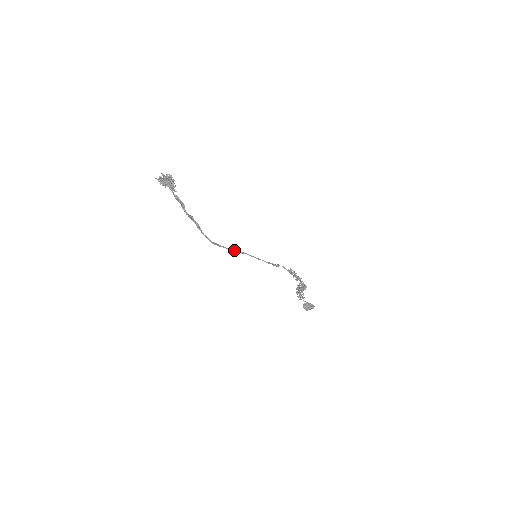
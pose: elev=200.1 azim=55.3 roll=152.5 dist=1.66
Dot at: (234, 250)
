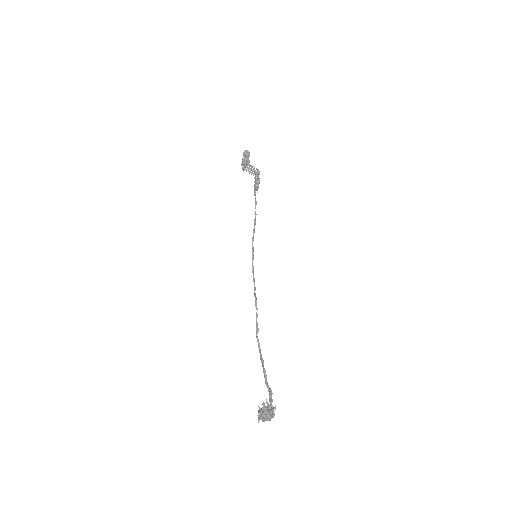
Dot at: (255, 295)
